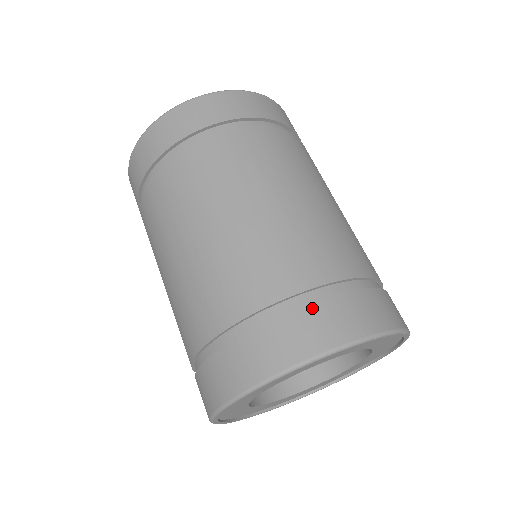
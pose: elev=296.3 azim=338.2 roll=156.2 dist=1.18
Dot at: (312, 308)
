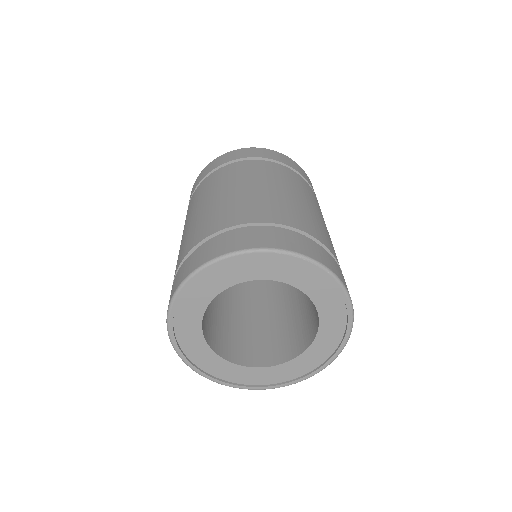
Dot at: (244, 231)
